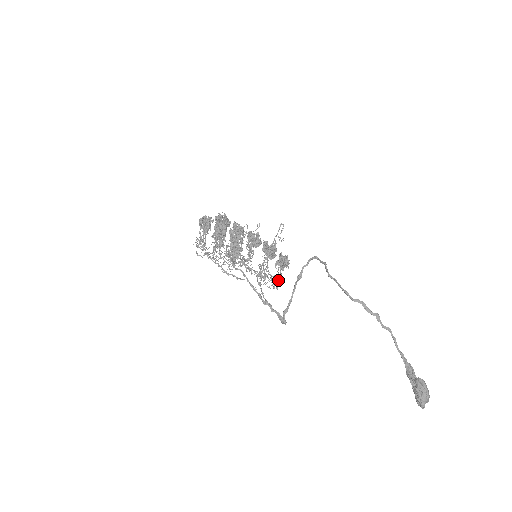
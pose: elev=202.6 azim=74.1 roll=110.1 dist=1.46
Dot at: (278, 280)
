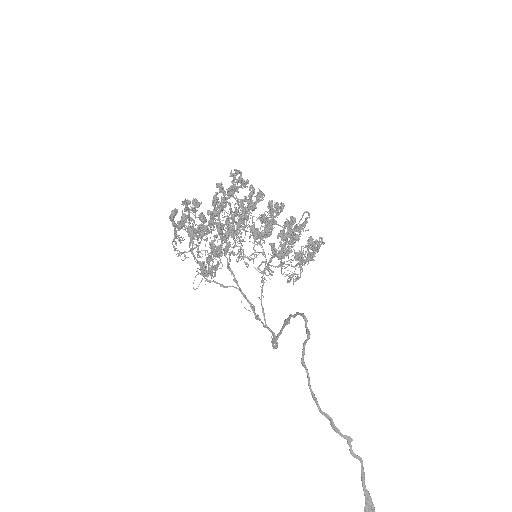
Dot at: occluded
